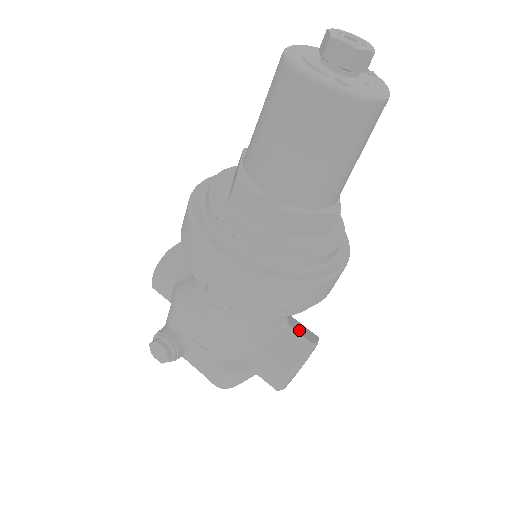
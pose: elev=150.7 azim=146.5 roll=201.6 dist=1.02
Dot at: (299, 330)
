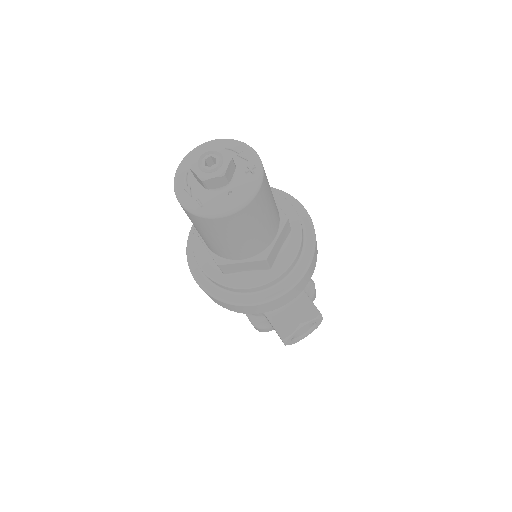
Dot at: (297, 309)
